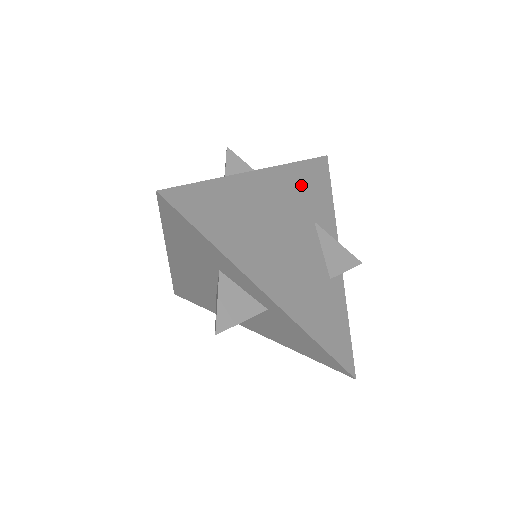
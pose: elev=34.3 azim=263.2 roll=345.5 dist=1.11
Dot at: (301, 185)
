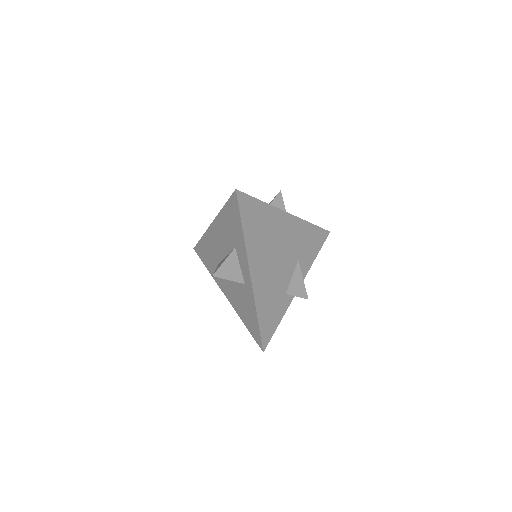
Dot at: (305, 236)
